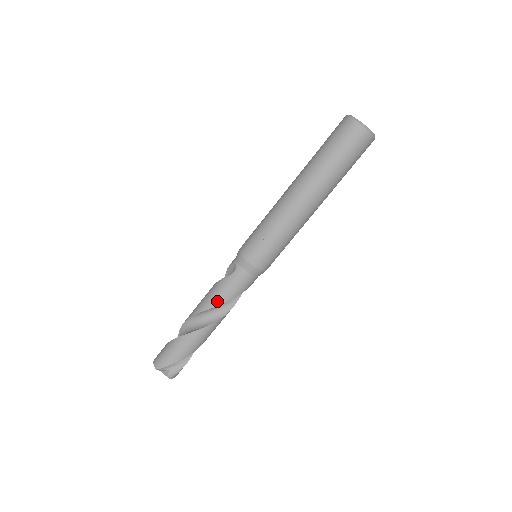
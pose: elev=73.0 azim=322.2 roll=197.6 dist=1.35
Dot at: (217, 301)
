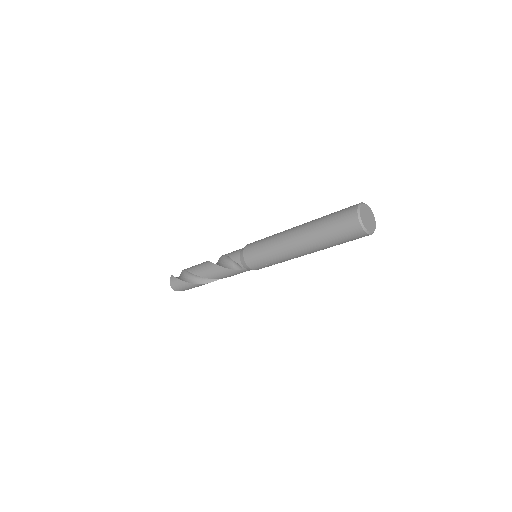
Dot at: (225, 277)
